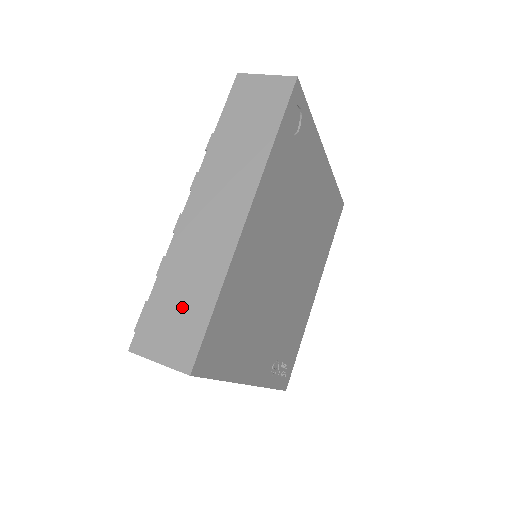
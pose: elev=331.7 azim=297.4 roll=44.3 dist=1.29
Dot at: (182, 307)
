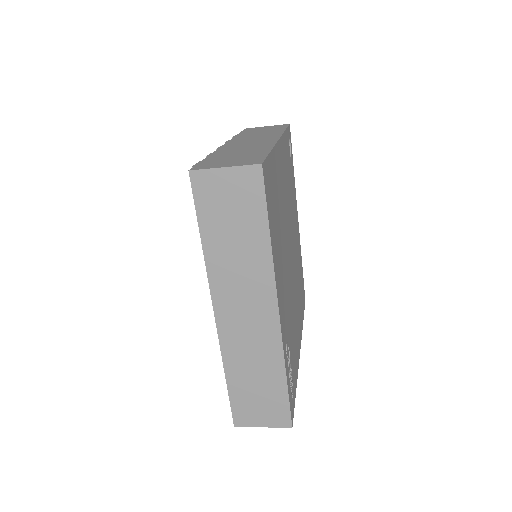
Dot at: (239, 156)
